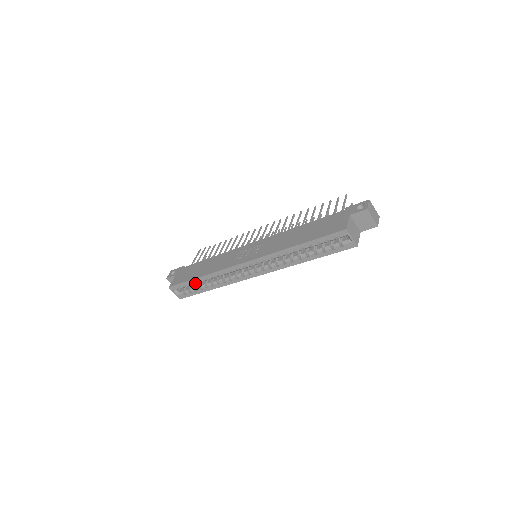
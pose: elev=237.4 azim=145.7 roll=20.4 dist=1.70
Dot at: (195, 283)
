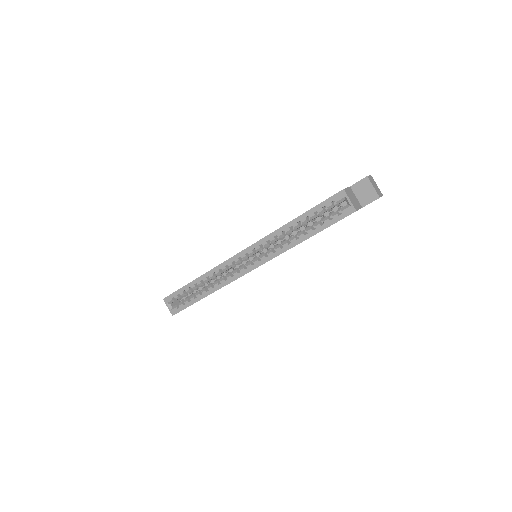
Dot at: (190, 290)
